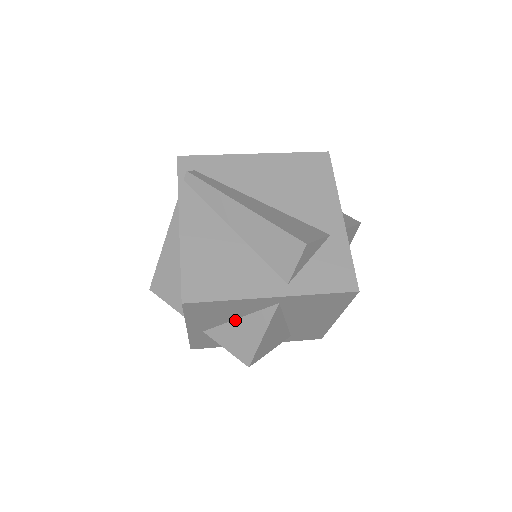
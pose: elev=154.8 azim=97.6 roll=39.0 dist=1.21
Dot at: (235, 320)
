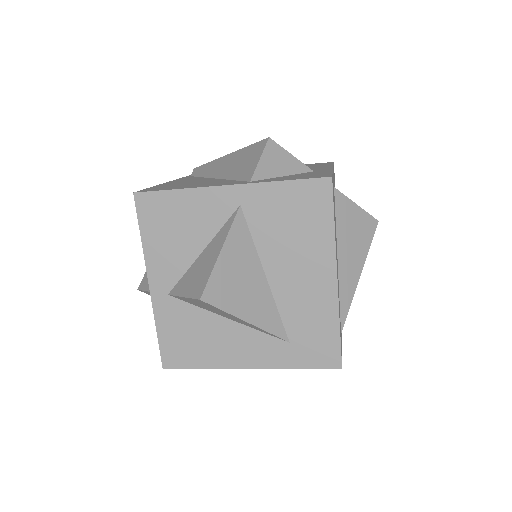
Dot at: (199, 256)
